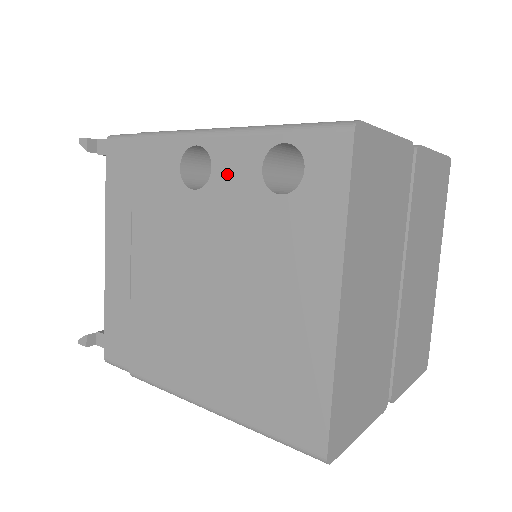
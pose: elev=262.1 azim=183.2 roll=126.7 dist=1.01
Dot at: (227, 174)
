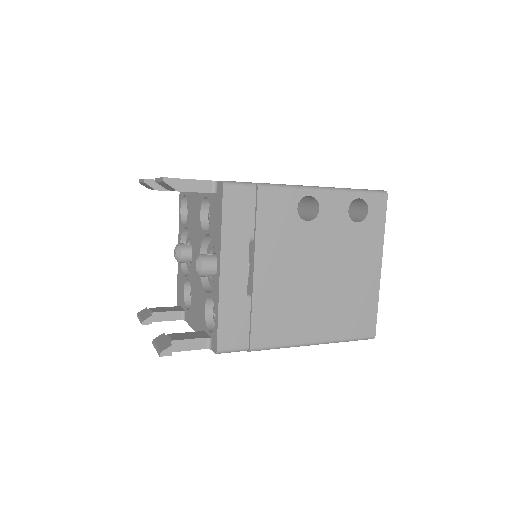
Dot at: (329, 212)
